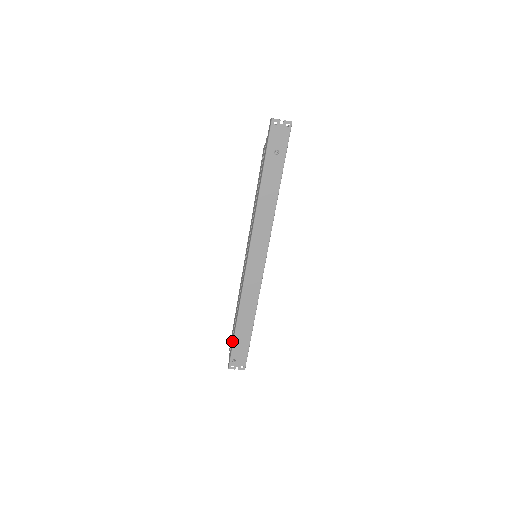
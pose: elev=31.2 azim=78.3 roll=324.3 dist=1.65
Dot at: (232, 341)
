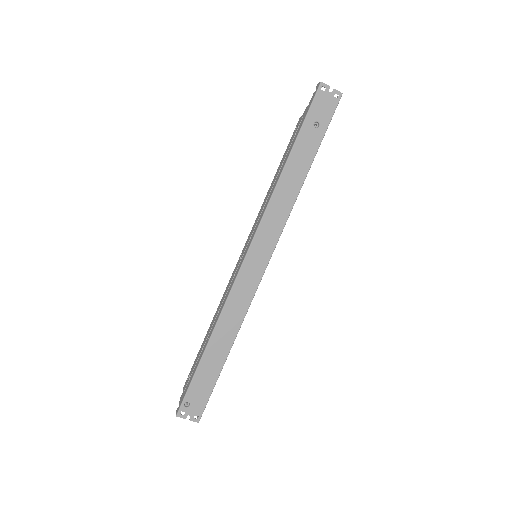
Dot at: (192, 373)
